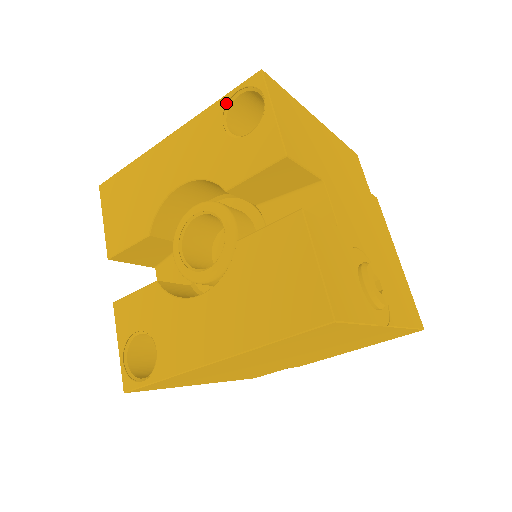
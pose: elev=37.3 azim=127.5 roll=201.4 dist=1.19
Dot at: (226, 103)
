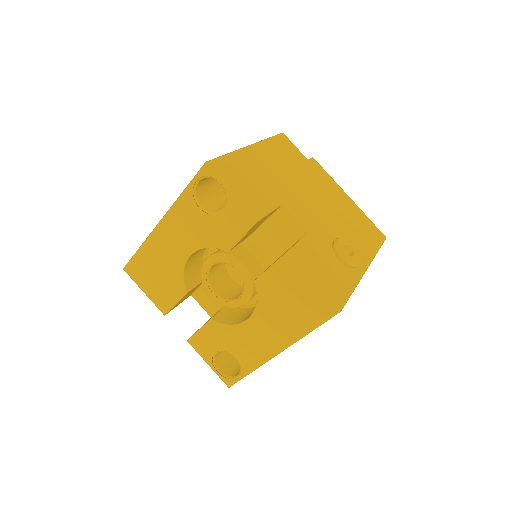
Dot at: (192, 191)
